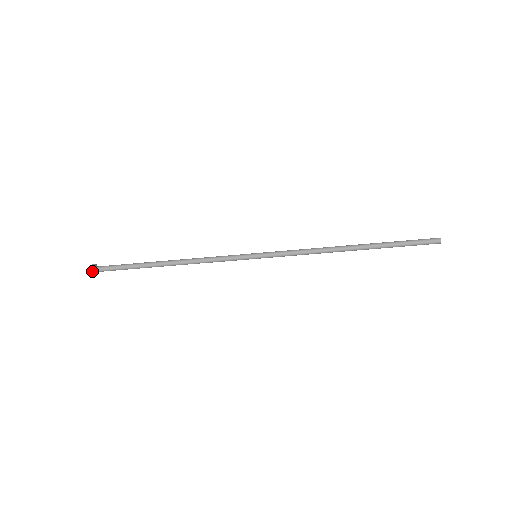
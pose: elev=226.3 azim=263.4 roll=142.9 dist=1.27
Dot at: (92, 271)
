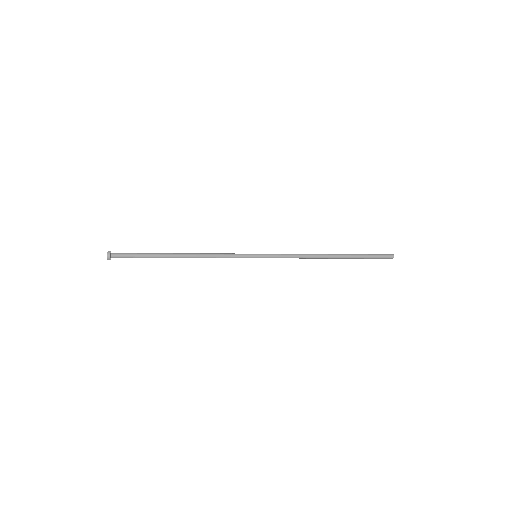
Dot at: (109, 259)
